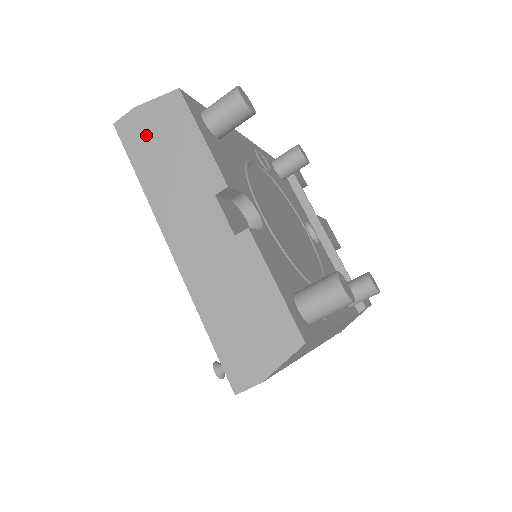
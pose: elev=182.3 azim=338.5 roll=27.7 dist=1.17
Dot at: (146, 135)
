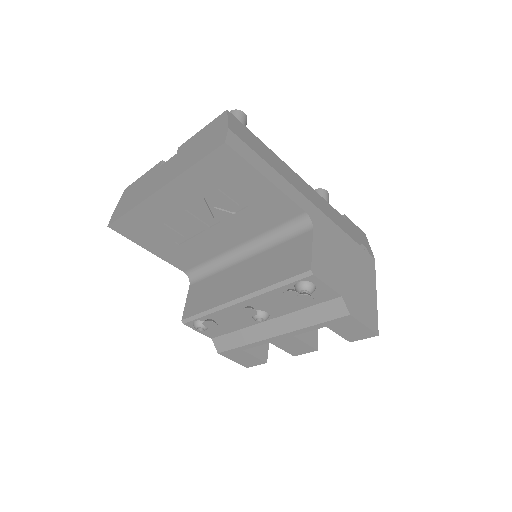
Dot at: (123, 206)
